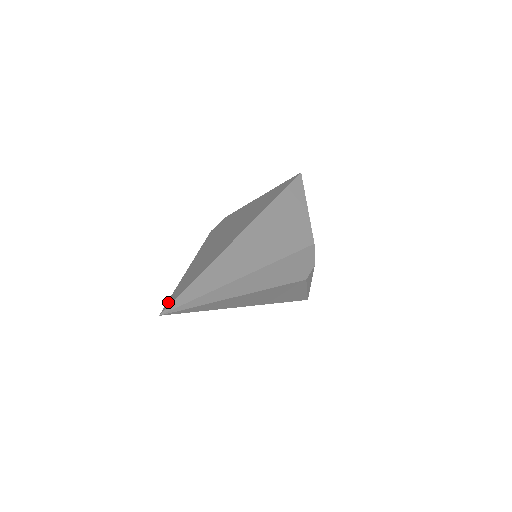
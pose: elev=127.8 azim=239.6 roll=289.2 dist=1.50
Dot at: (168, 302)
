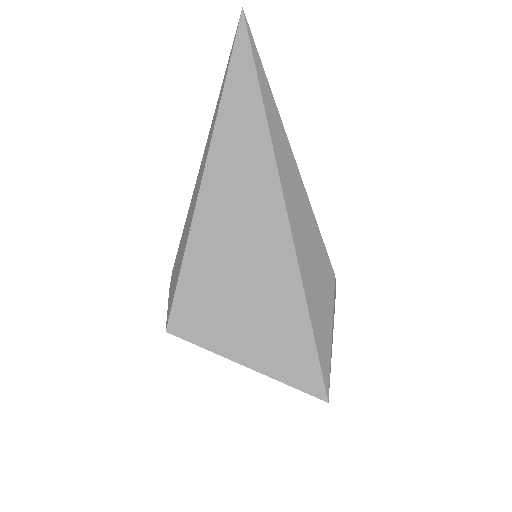
Dot at: (236, 40)
